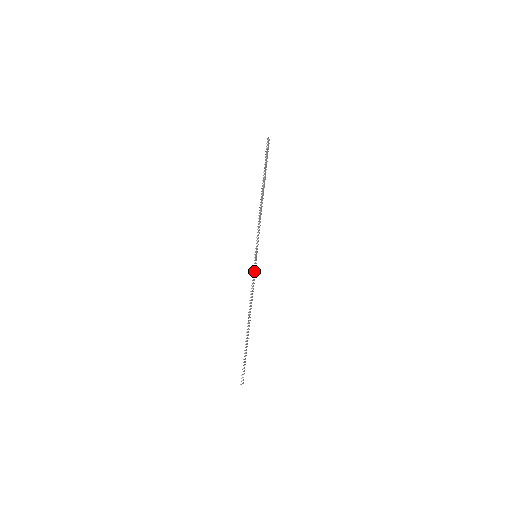
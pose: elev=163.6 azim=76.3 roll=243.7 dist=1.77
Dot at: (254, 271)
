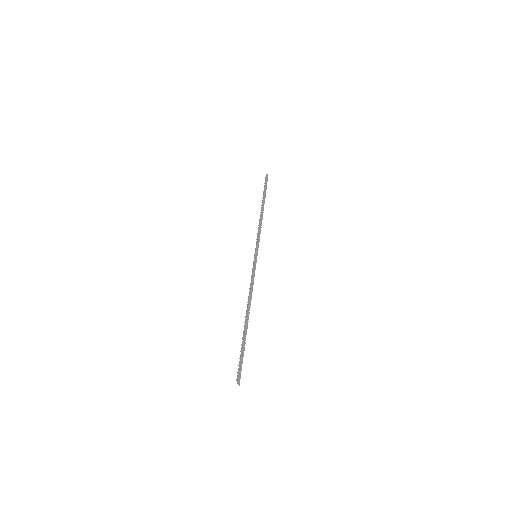
Dot at: (254, 268)
